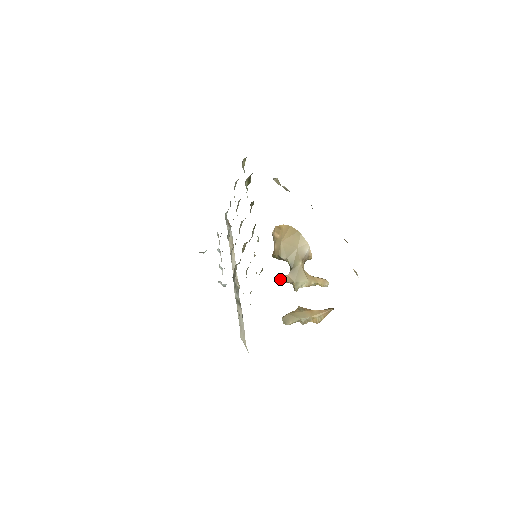
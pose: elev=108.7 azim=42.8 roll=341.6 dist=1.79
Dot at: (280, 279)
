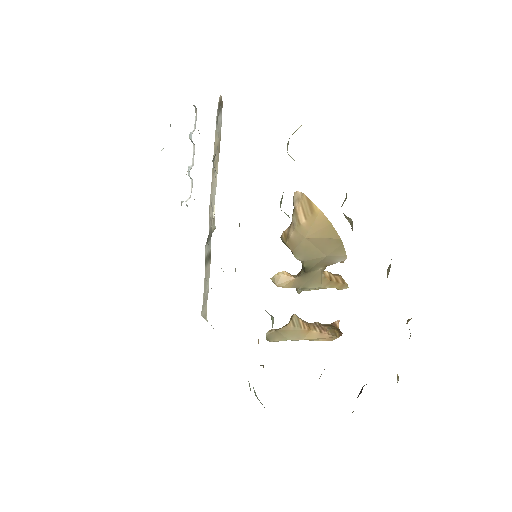
Dot at: (282, 282)
